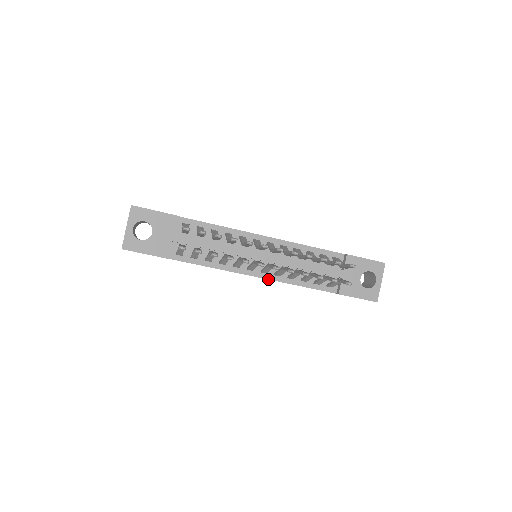
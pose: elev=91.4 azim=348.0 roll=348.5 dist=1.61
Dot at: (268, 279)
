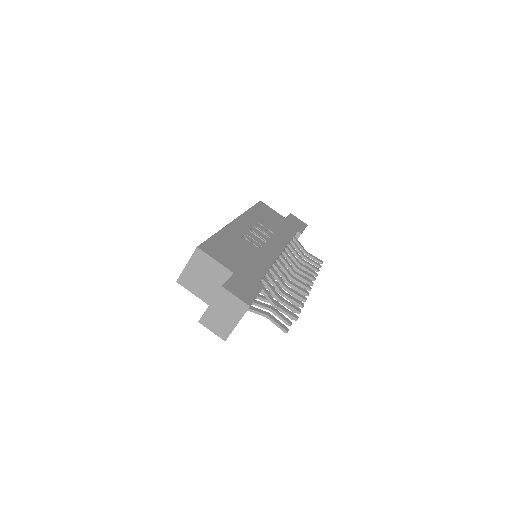
Dot at: occluded
